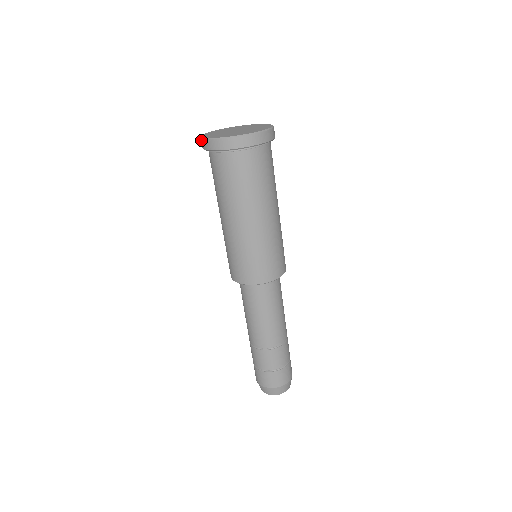
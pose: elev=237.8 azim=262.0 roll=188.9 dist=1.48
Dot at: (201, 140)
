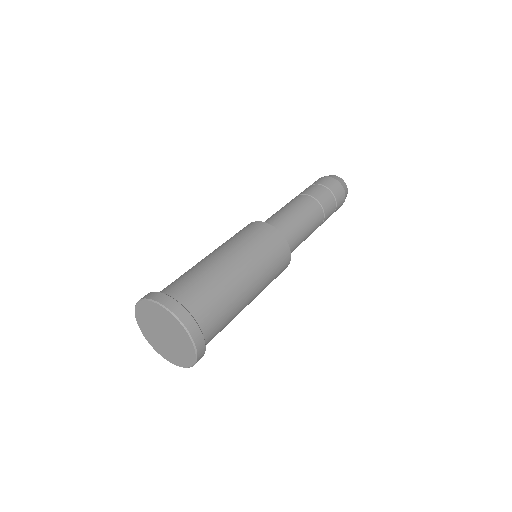
Dot at: (157, 349)
